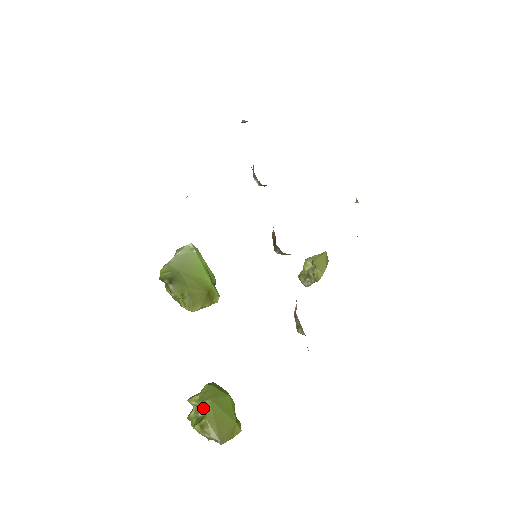
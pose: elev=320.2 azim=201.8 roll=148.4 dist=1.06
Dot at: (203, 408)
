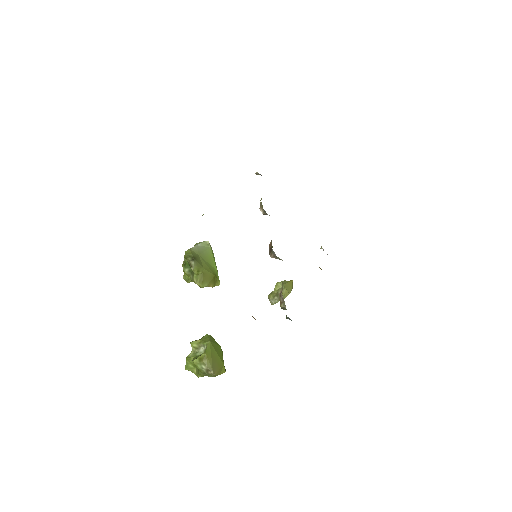
Dot at: (201, 350)
